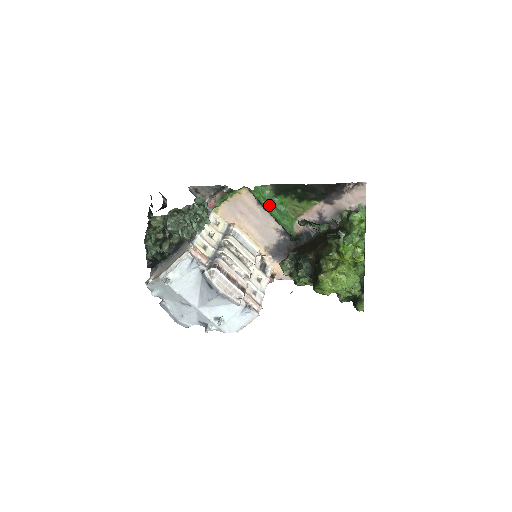
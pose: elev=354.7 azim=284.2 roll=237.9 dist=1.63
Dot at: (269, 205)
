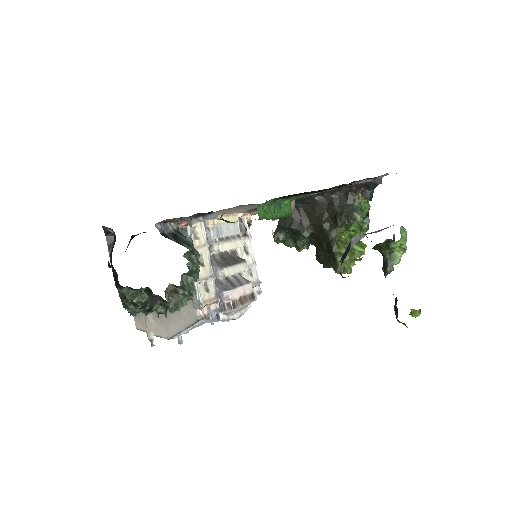
Dot at: (274, 216)
